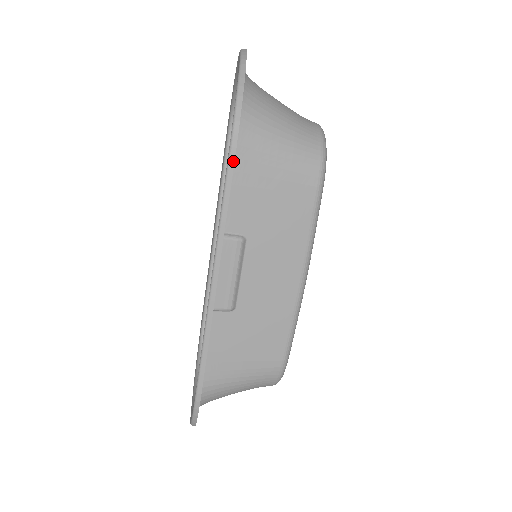
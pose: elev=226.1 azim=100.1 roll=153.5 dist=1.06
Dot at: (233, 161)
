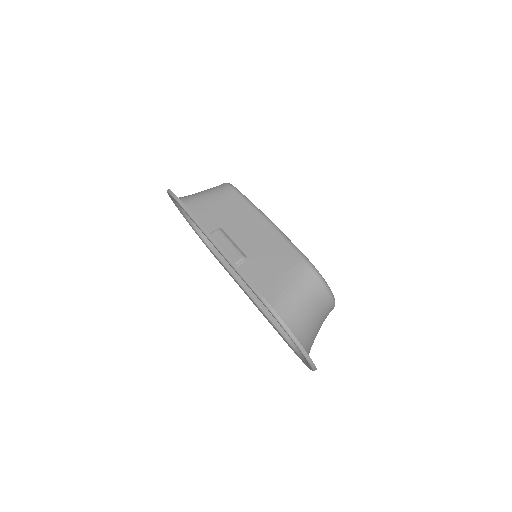
Dot at: (181, 202)
